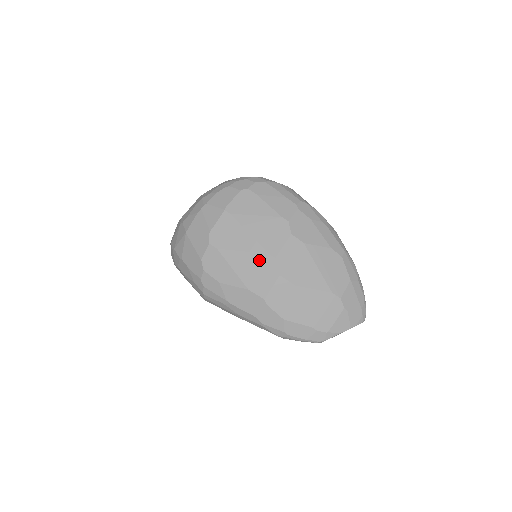
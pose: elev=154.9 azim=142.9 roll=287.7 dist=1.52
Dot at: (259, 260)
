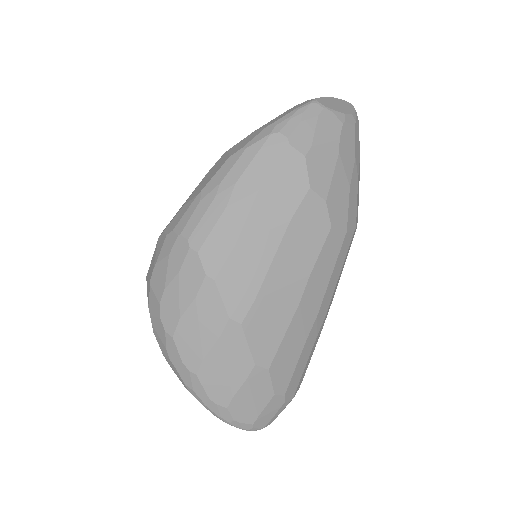
Dot at: occluded
